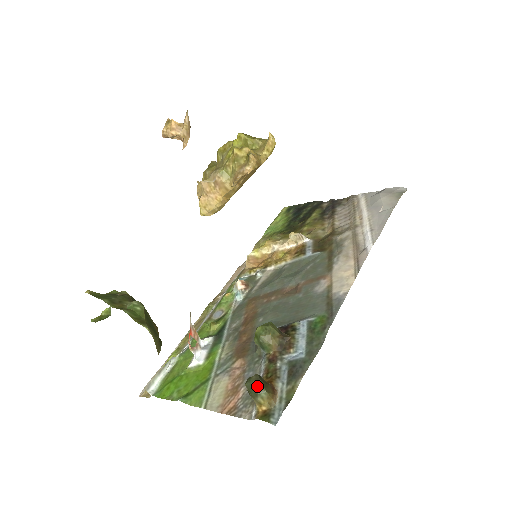
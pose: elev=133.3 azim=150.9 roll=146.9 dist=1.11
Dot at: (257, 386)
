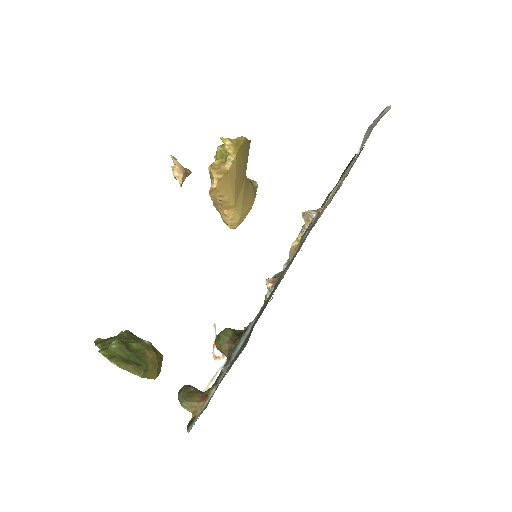
Dot at: (179, 397)
